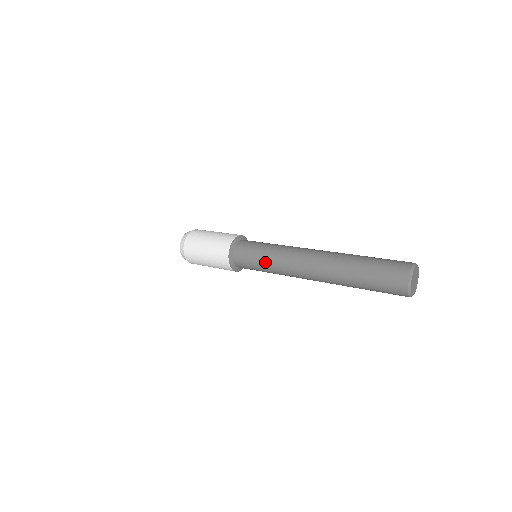
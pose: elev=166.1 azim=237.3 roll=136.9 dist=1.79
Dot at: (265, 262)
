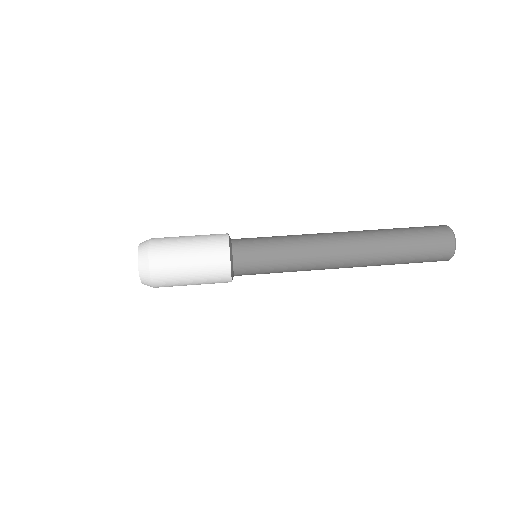
Dot at: occluded
